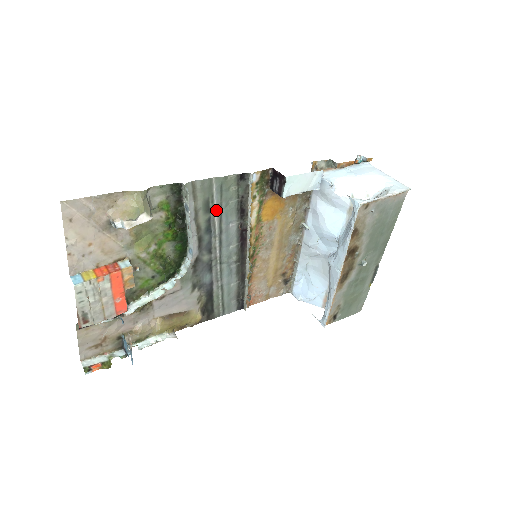
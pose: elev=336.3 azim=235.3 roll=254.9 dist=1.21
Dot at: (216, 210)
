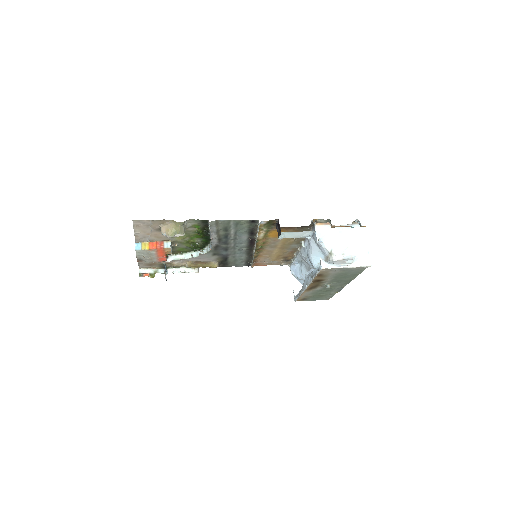
Dot at: (233, 231)
